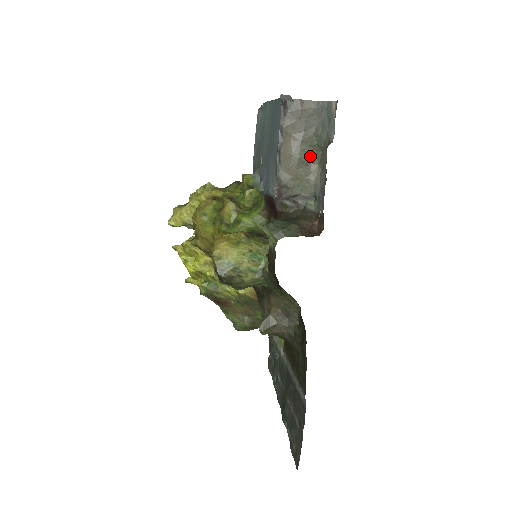
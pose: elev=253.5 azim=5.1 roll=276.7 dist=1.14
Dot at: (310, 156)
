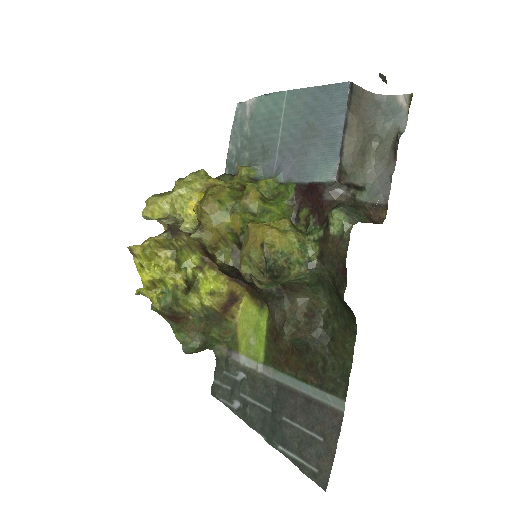
Dot at: (367, 145)
